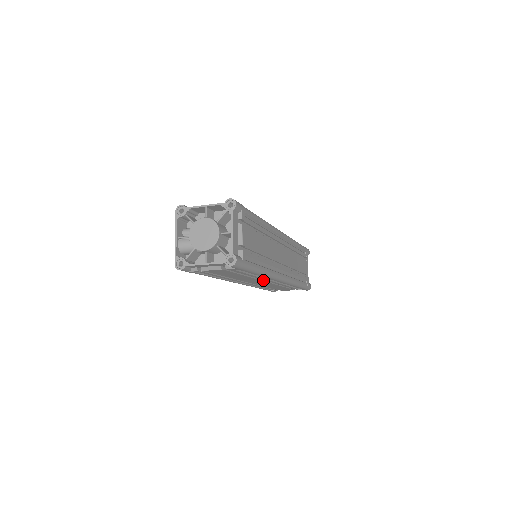
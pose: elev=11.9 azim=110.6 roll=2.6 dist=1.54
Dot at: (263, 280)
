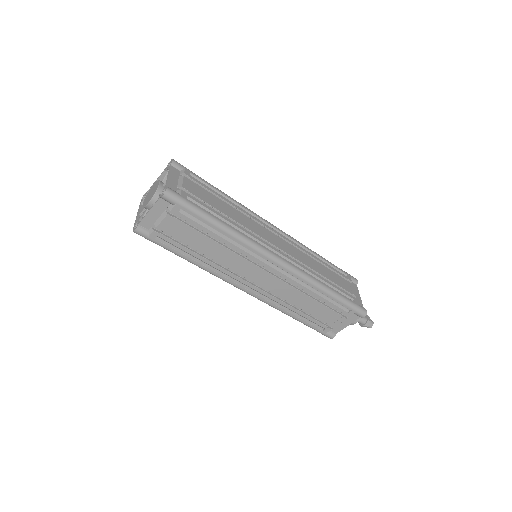
Dot at: (260, 267)
